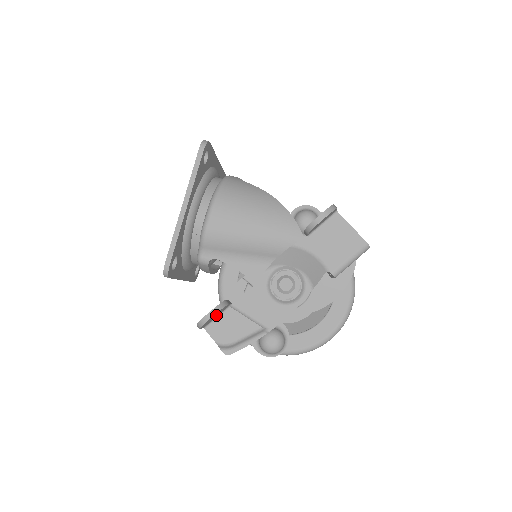
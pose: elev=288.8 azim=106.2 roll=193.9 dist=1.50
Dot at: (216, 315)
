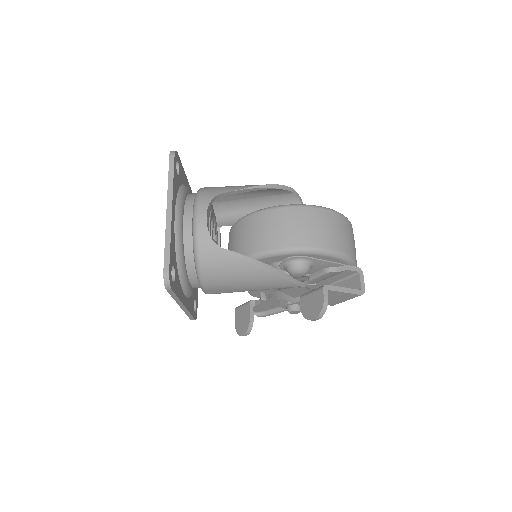
Dot at: occluded
